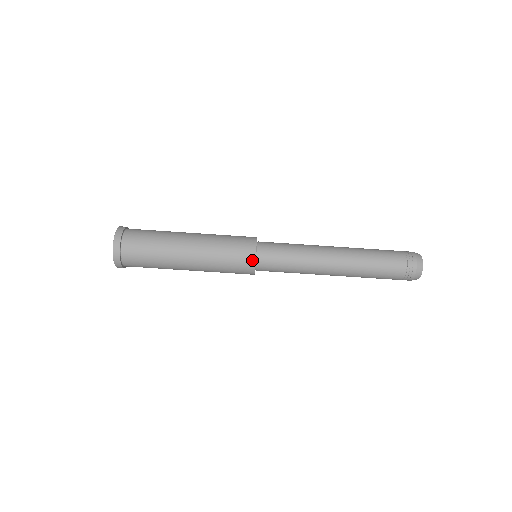
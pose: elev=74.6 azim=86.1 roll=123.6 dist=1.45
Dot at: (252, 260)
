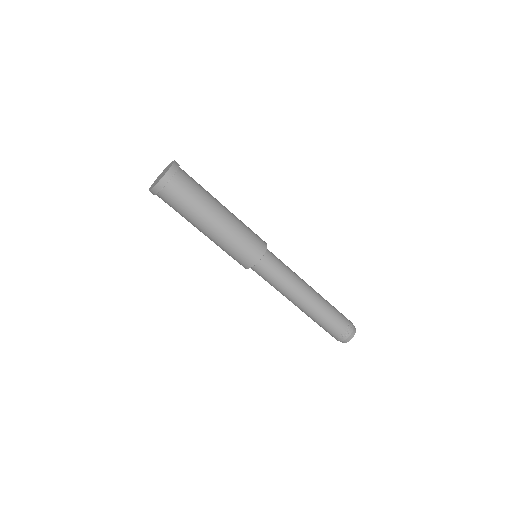
Dot at: (251, 264)
